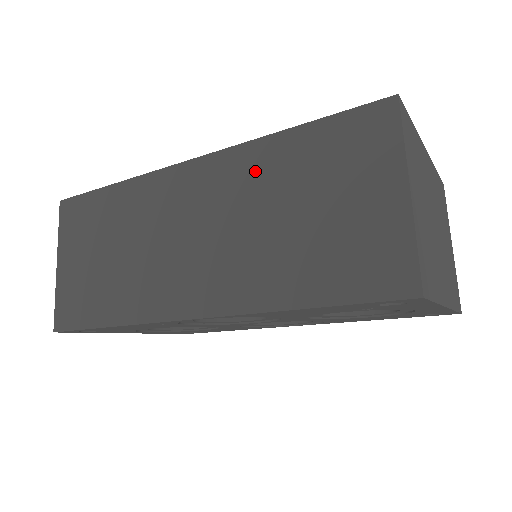
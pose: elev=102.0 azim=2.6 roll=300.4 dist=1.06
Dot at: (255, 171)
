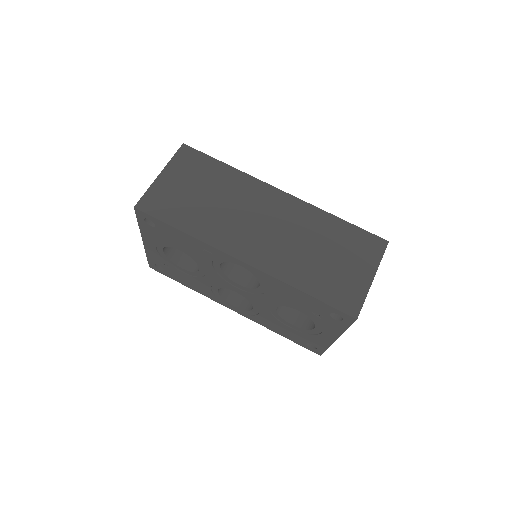
Dot at: (313, 222)
